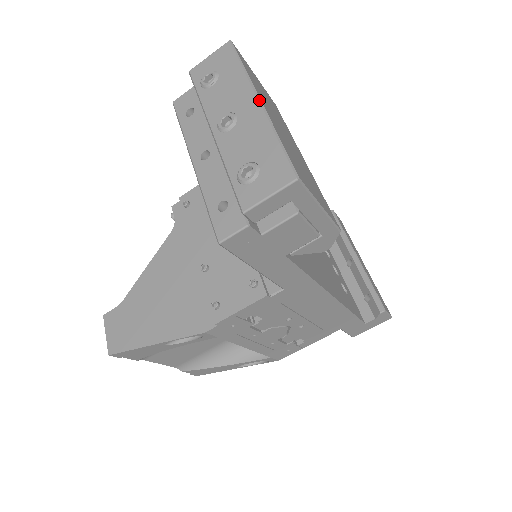
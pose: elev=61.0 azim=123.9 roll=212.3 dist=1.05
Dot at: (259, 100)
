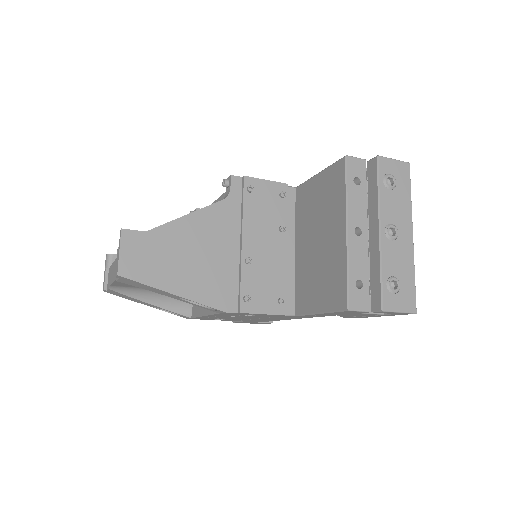
Dot at: occluded
